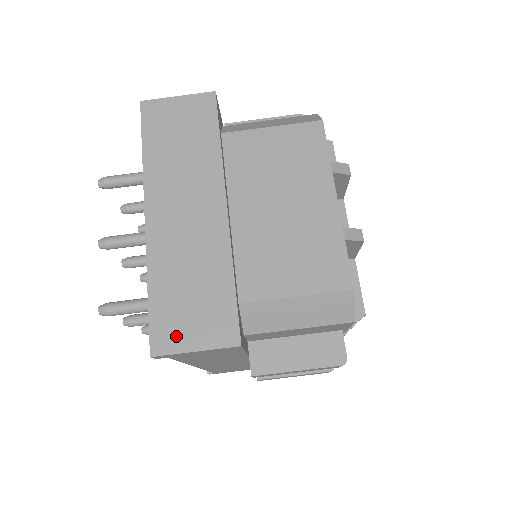
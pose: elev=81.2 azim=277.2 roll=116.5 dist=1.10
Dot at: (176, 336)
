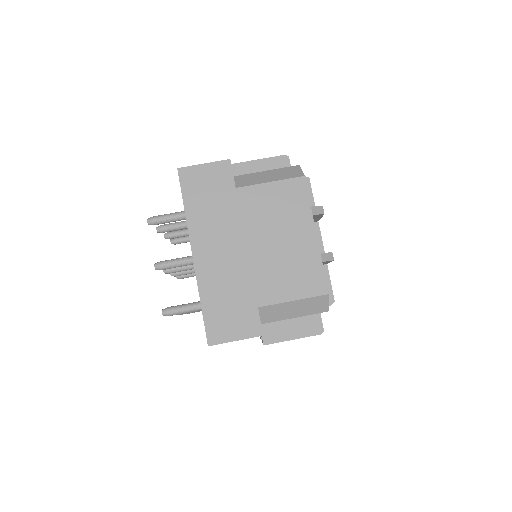
Dot at: (223, 332)
